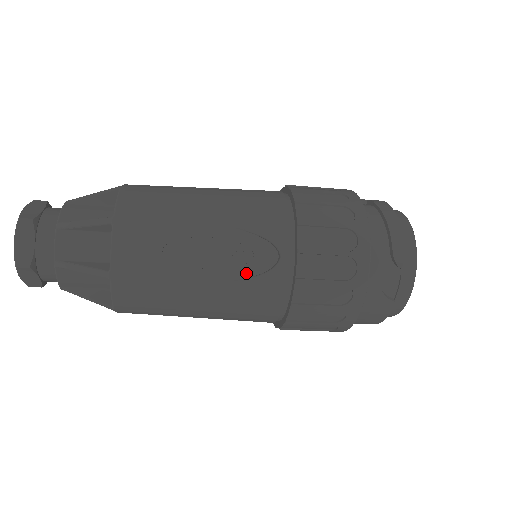
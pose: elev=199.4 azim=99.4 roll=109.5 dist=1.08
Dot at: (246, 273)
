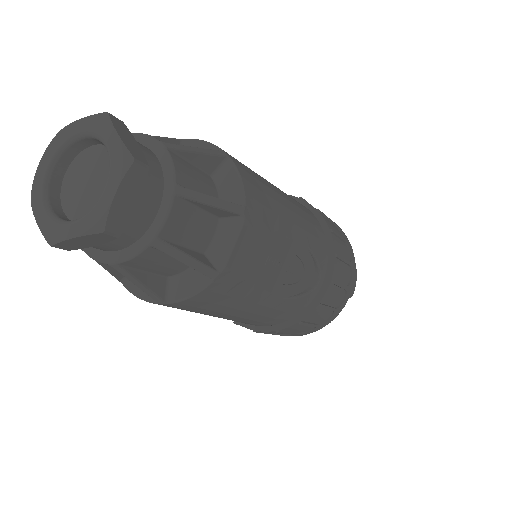
Dot at: (294, 291)
